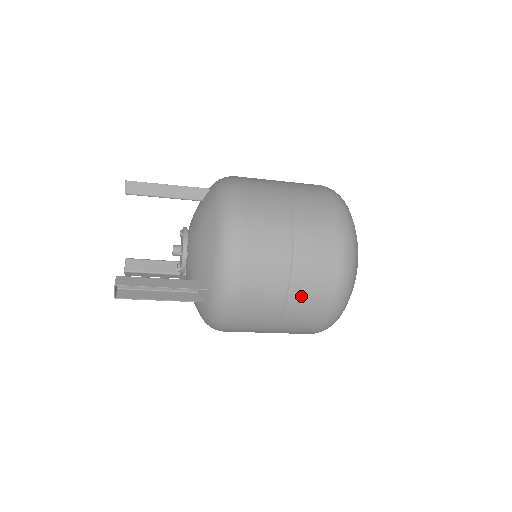
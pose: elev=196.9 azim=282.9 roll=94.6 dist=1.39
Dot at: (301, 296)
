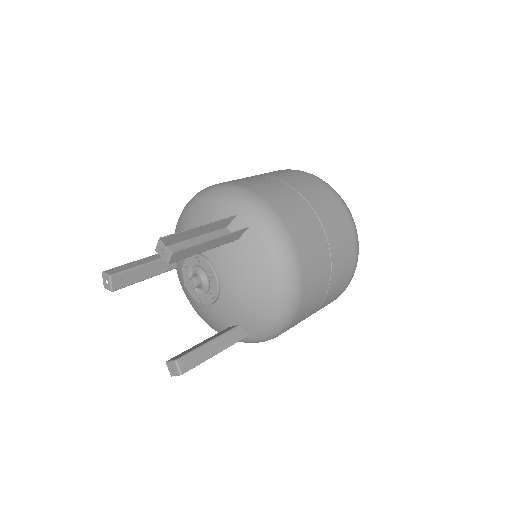
Dot at: occluded
